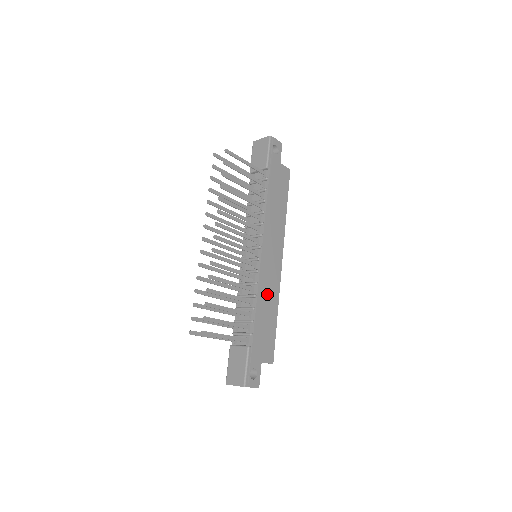
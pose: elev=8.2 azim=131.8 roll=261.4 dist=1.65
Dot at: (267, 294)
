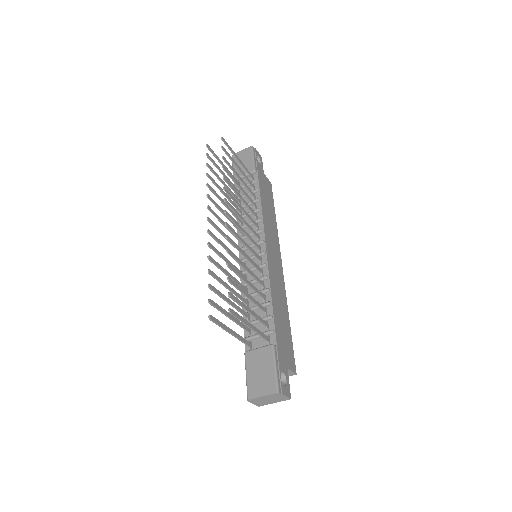
Dot at: (277, 292)
